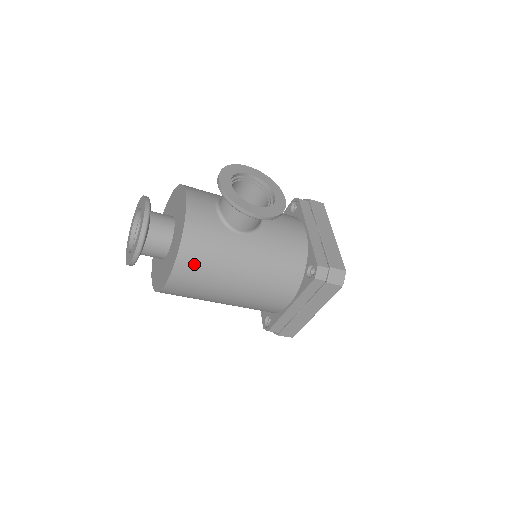
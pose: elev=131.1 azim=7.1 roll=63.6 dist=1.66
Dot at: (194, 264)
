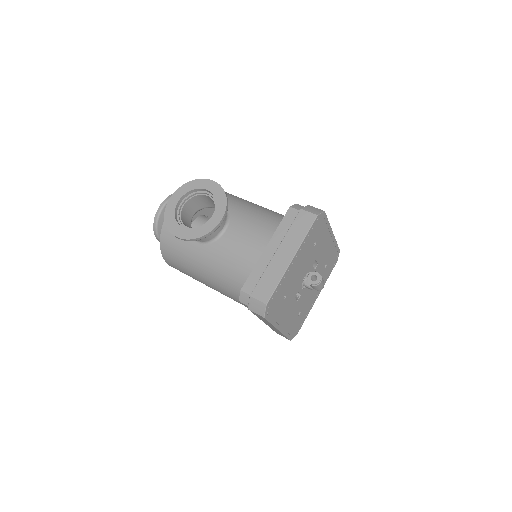
Dot at: (172, 259)
